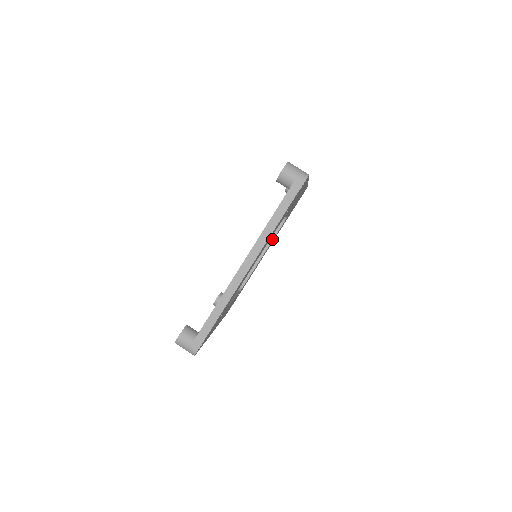
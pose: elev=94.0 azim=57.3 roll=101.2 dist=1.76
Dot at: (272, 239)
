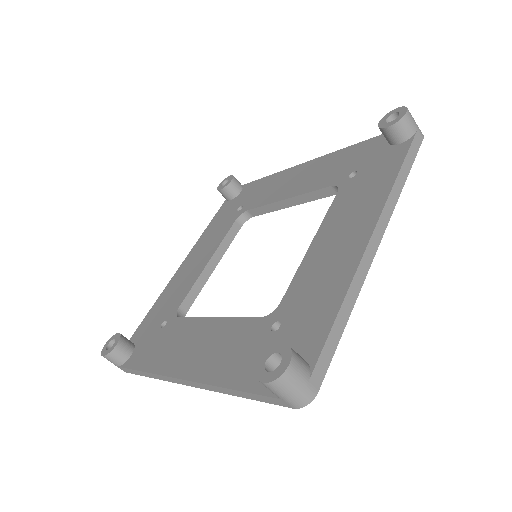
Dot at: (311, 200)
